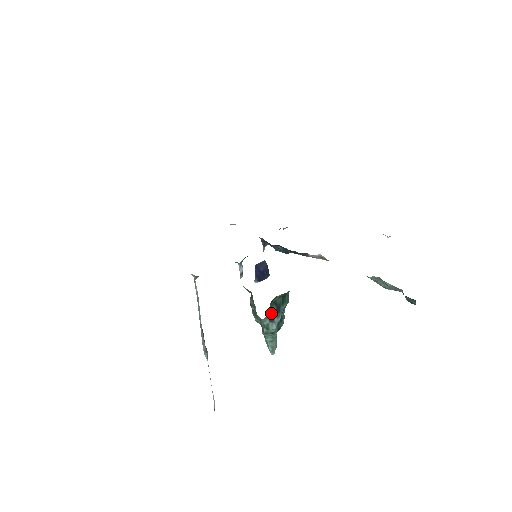
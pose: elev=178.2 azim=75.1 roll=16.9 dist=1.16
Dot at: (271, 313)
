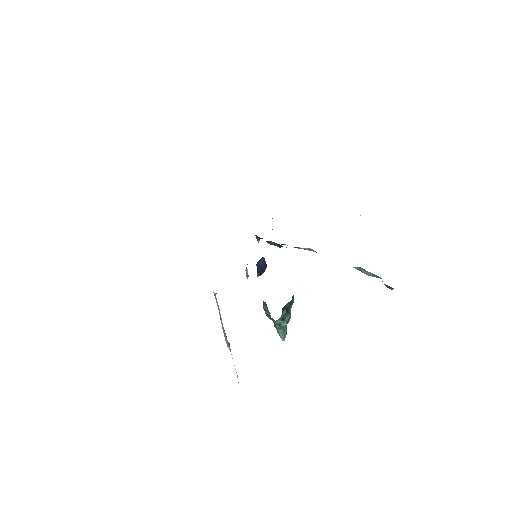
Dot at: (283, 315)
